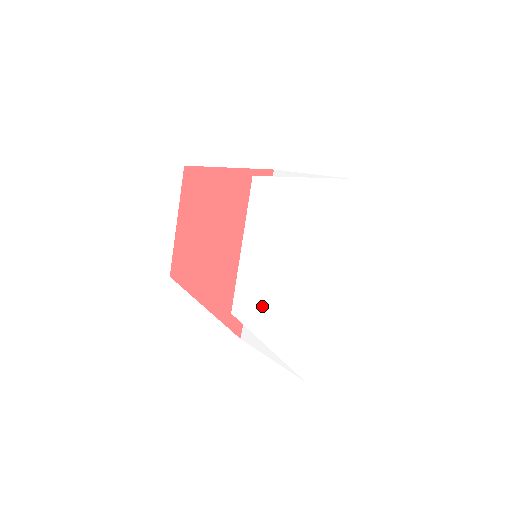
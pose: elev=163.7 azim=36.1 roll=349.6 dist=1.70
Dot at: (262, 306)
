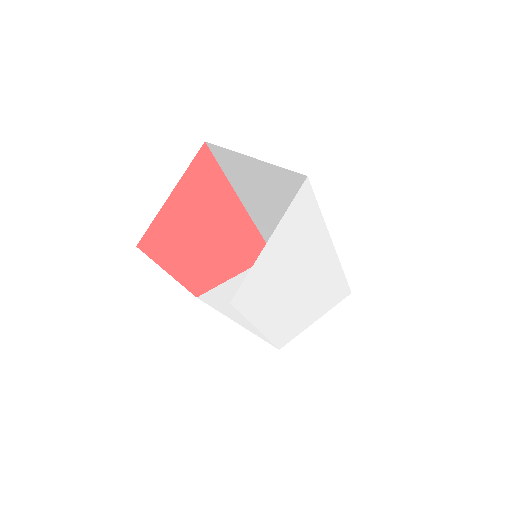
Dot at: (296, 320)
